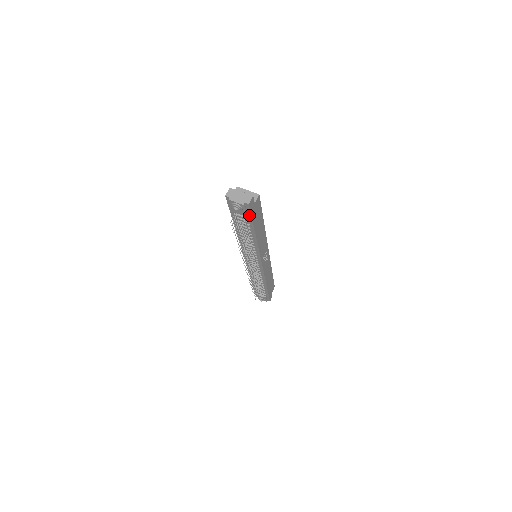
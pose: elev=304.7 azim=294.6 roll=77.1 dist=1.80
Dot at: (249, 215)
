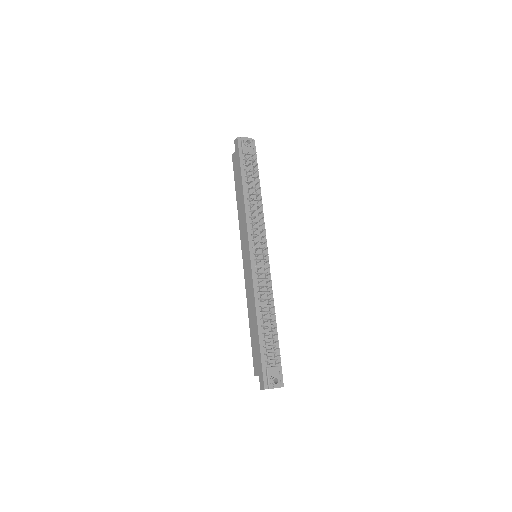
Dot at: (255, 156)
